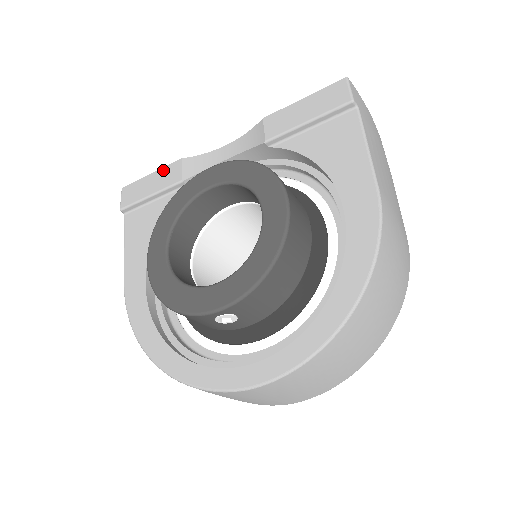
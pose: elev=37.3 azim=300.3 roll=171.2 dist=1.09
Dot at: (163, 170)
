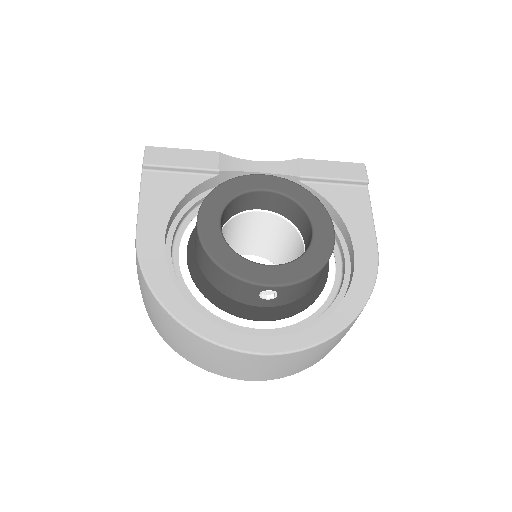
Dot at: (198, 152)
